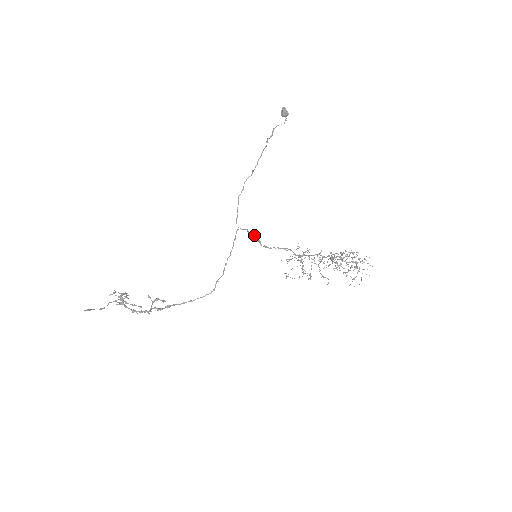
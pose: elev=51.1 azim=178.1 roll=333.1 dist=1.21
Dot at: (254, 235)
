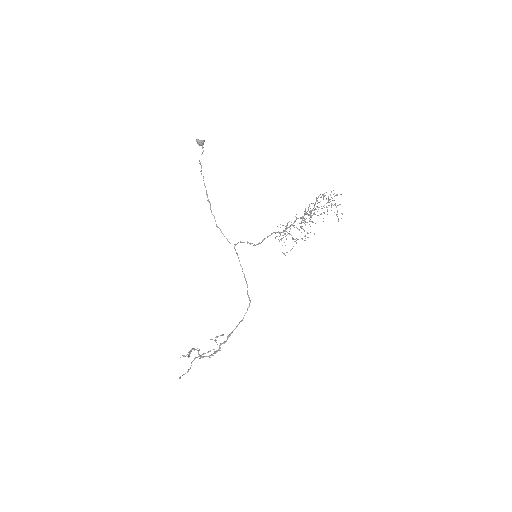
Dot at: occluded
